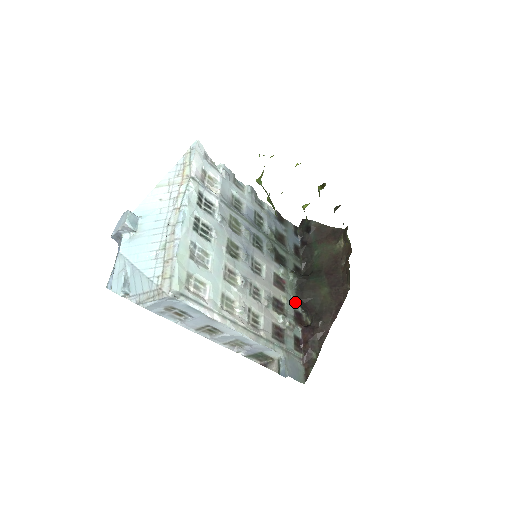
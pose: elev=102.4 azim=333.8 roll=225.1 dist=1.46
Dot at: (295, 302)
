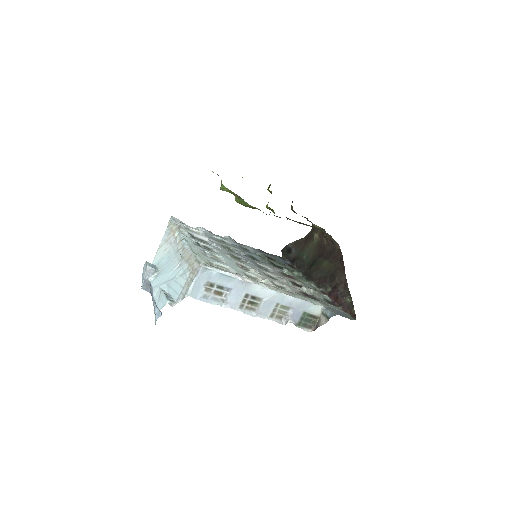
Dot at: (310, 285)
